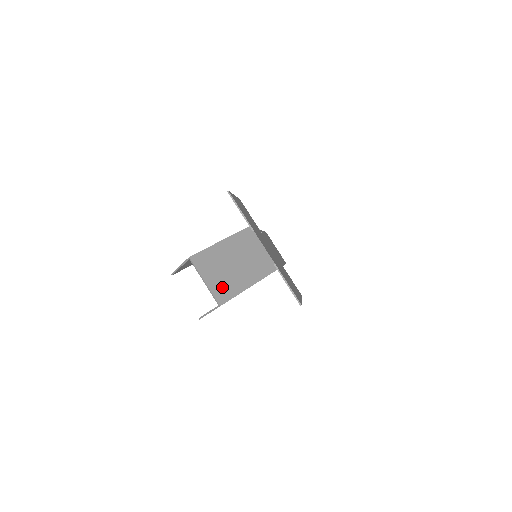
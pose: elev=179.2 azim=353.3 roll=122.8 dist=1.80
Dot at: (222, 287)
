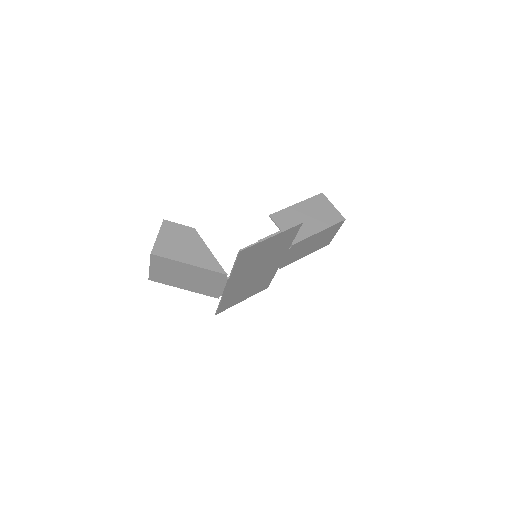
Dot at: (161, 277)
